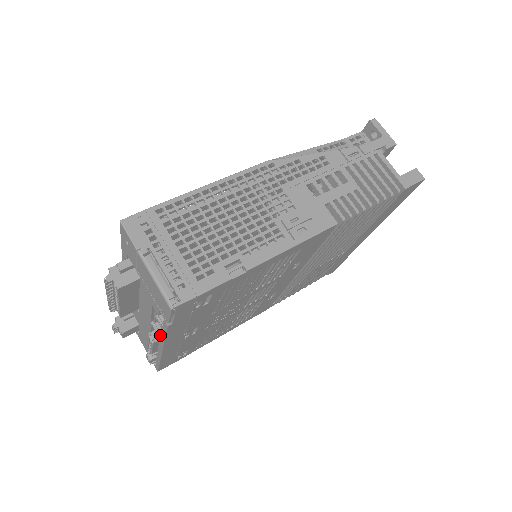
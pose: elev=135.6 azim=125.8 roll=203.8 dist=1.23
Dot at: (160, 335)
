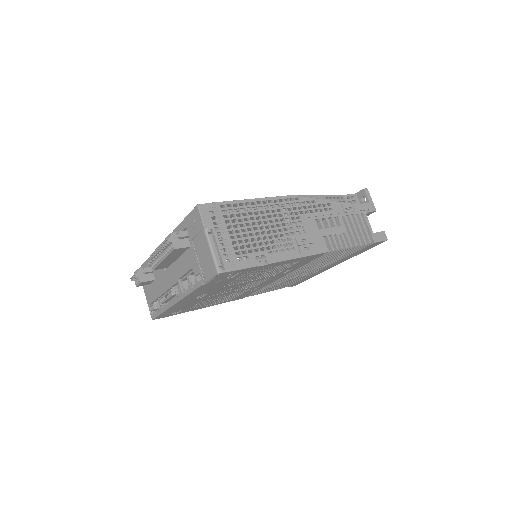
Dot at: (183, 291)
